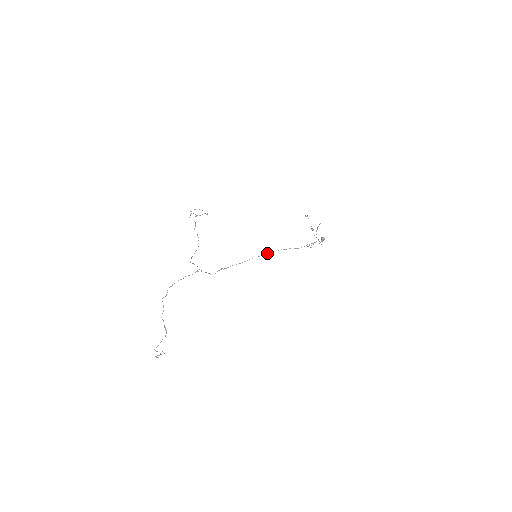
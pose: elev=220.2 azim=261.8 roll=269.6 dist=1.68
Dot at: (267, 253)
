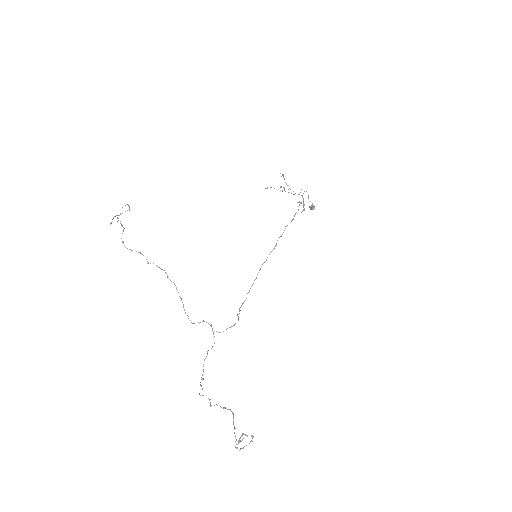
Dot at: (269, 254)
